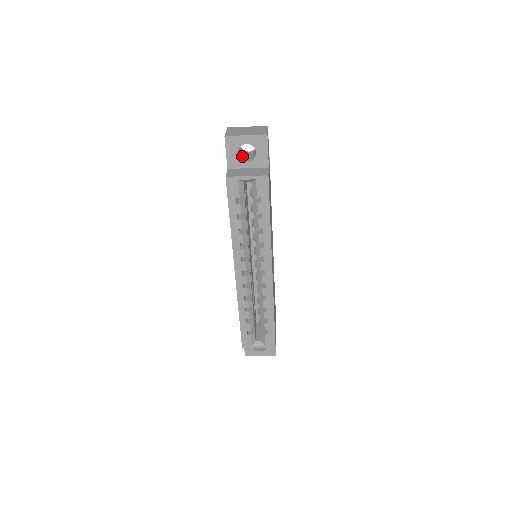
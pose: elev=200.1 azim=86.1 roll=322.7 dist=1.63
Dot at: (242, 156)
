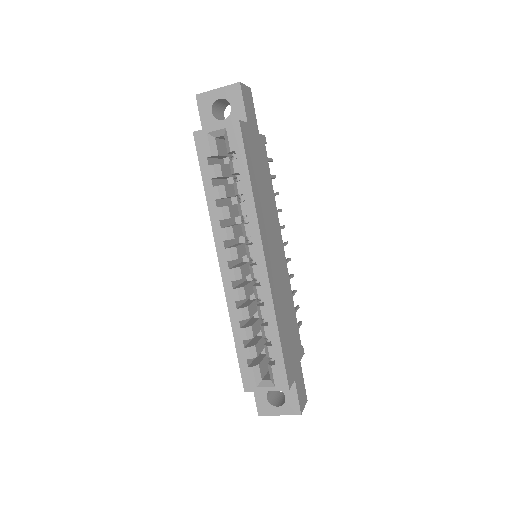
Dot at: occluded
